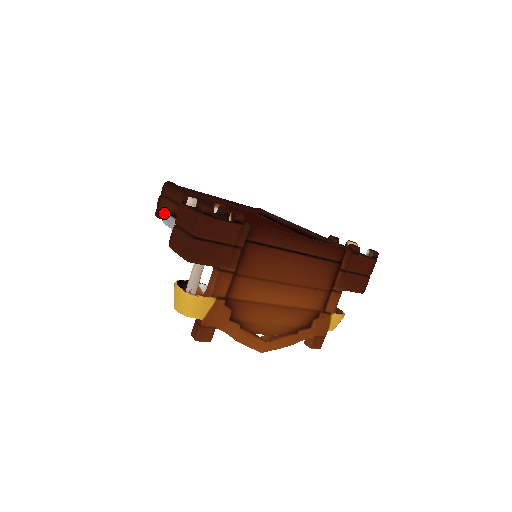
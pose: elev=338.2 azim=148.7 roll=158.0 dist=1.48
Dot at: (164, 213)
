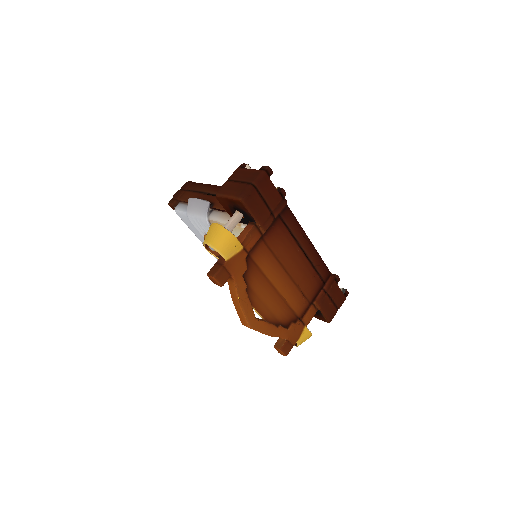
Dot at: (180, 202)
